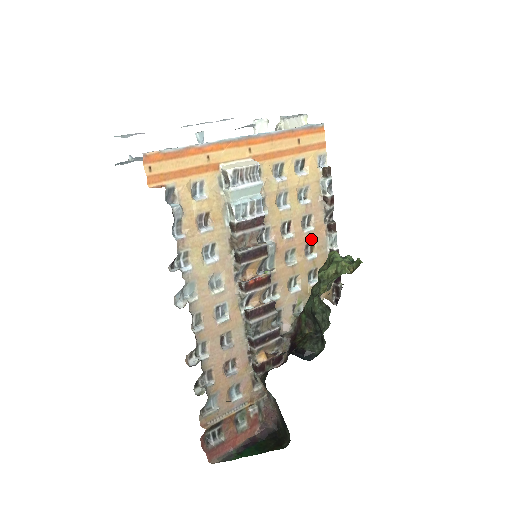
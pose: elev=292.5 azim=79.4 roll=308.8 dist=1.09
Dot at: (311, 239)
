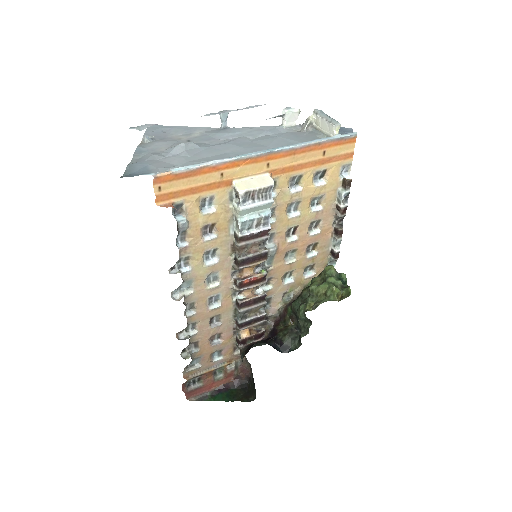
Dot at: (315, 240)
